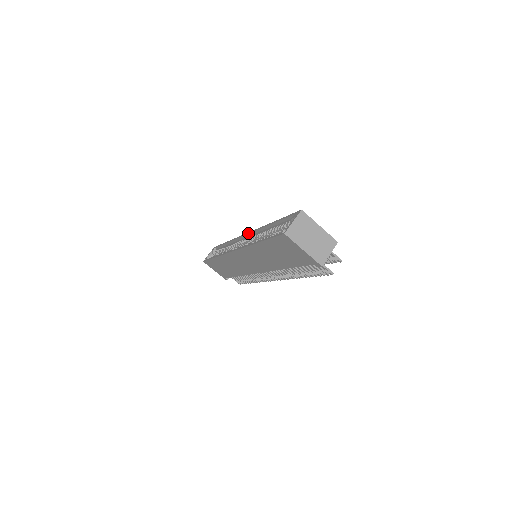
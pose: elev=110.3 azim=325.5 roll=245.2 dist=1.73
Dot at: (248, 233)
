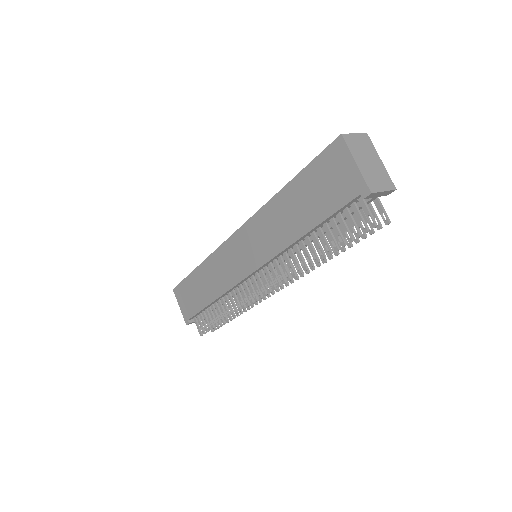
Dot at: occluded
